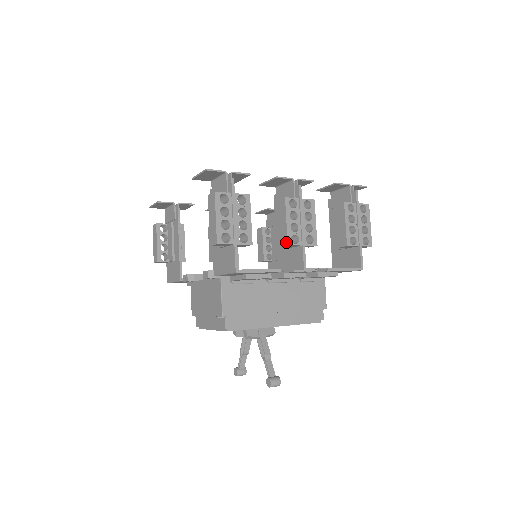
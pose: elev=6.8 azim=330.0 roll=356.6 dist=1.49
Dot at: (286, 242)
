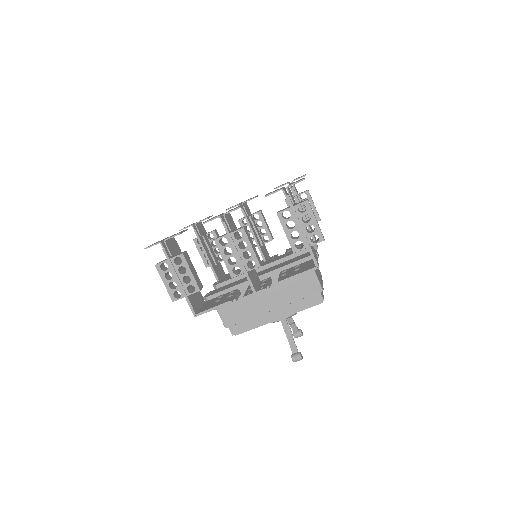
Dot at: (230, 275)
